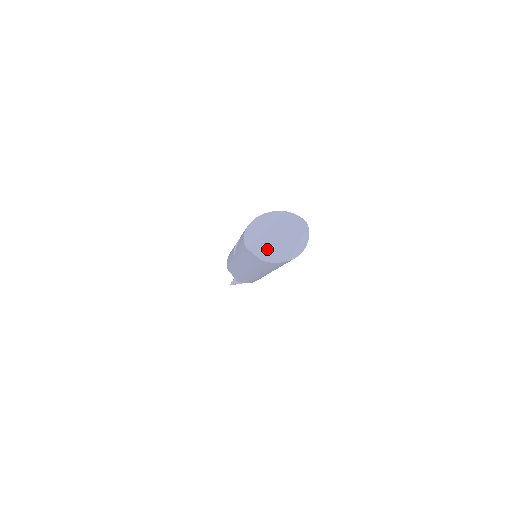
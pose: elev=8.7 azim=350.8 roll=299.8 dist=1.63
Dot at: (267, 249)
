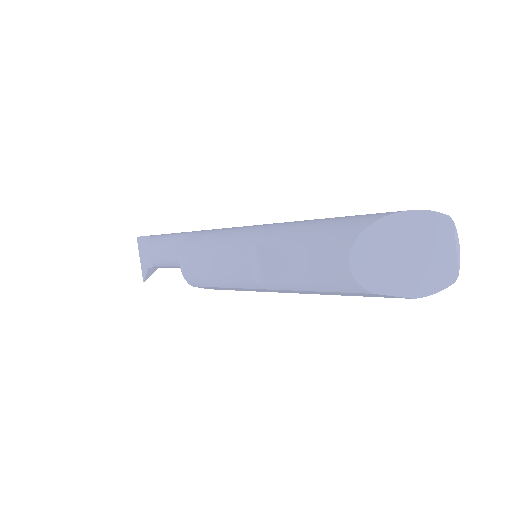
Dot at: (412, 280)
